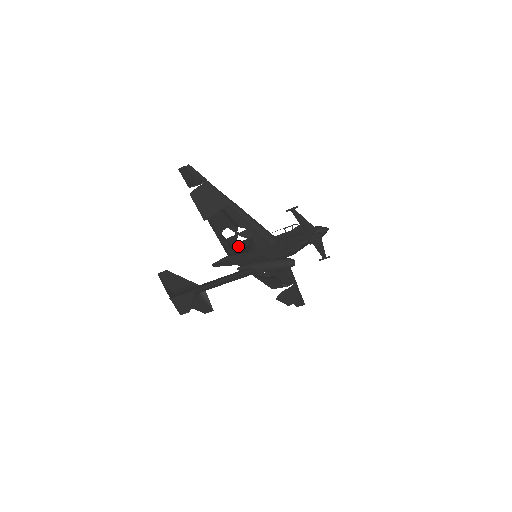
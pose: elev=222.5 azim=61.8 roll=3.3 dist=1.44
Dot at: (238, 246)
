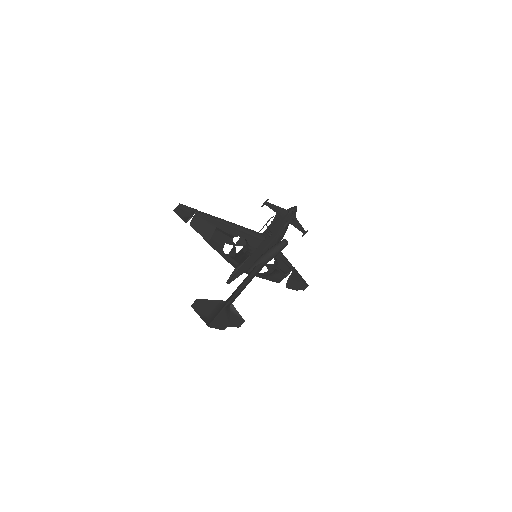
Dot at: (239, 255)
